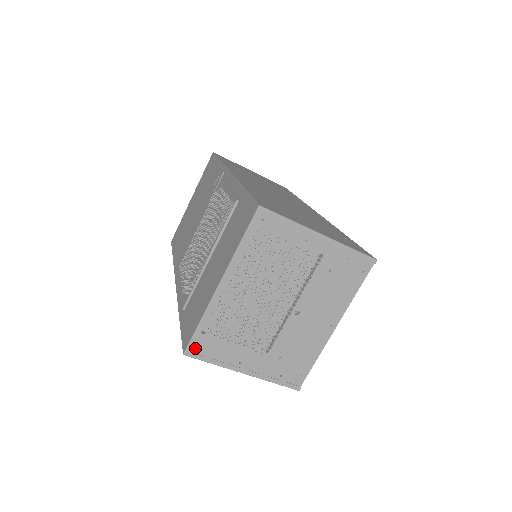
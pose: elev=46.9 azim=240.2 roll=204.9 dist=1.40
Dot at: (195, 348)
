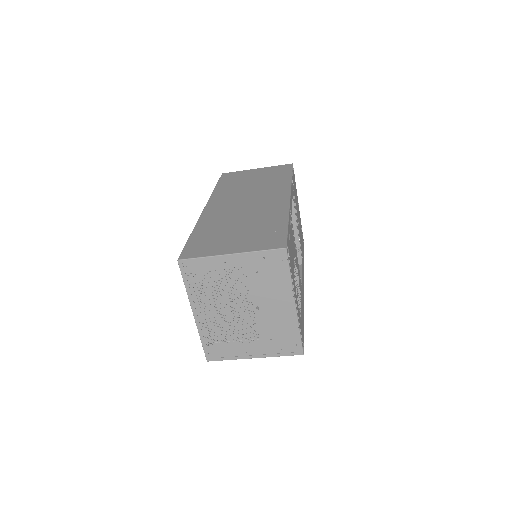
Dot at: occluded
